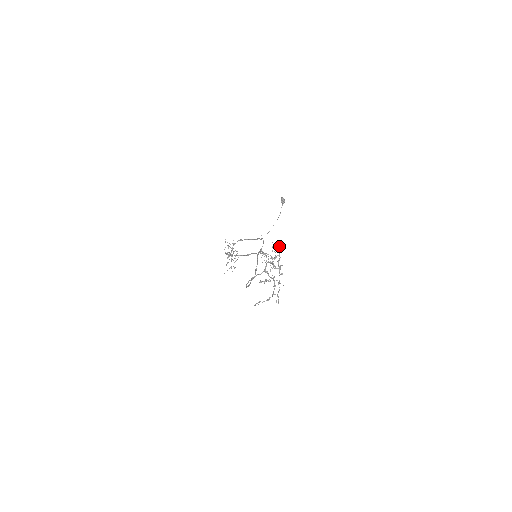
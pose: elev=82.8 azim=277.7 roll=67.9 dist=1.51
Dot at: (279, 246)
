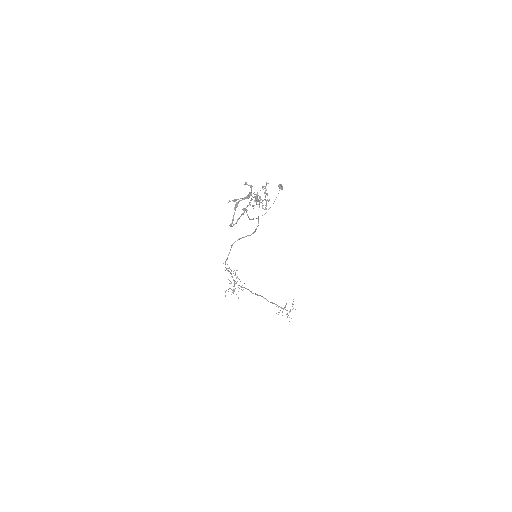
Dot at: (267, 183)
